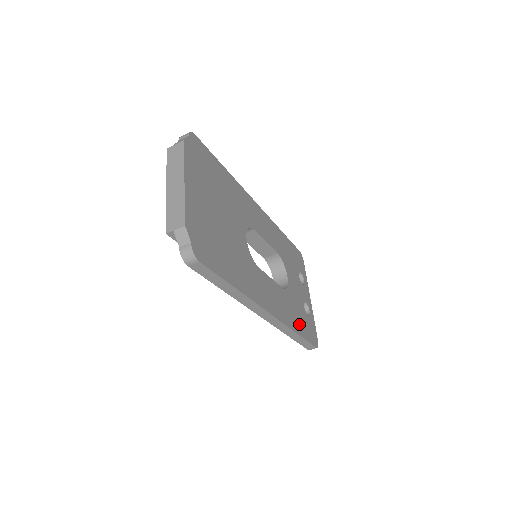
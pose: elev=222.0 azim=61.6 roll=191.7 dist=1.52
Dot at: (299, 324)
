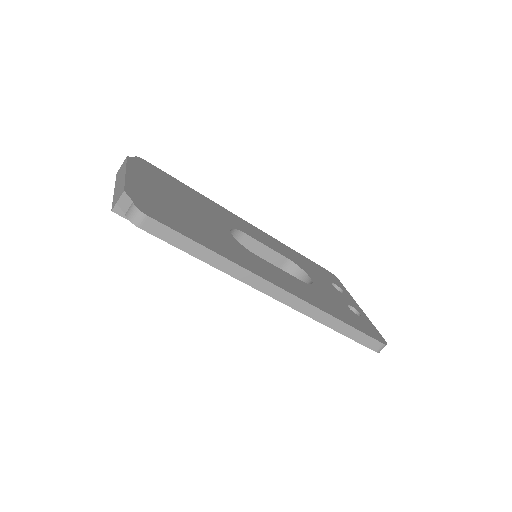
Dot at: (342, 315)
